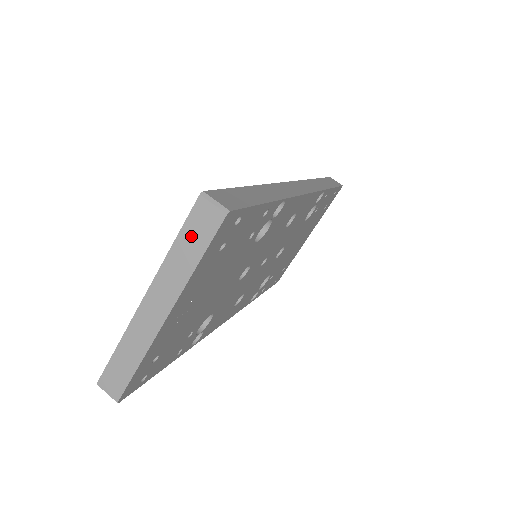
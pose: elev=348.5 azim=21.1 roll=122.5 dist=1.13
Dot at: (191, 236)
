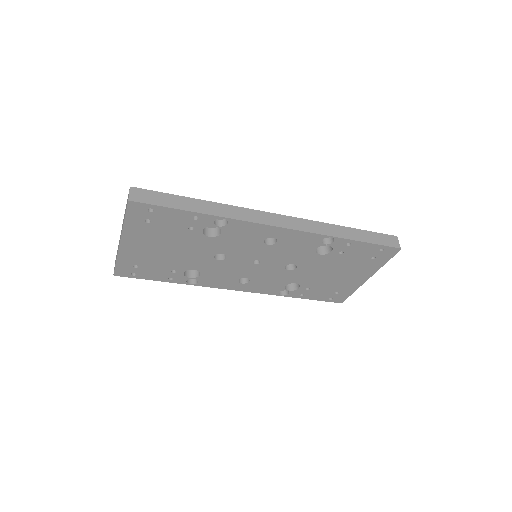
Dot at: (126, 206)
